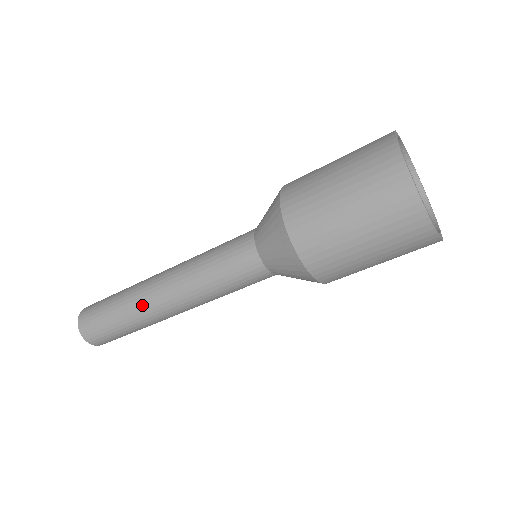
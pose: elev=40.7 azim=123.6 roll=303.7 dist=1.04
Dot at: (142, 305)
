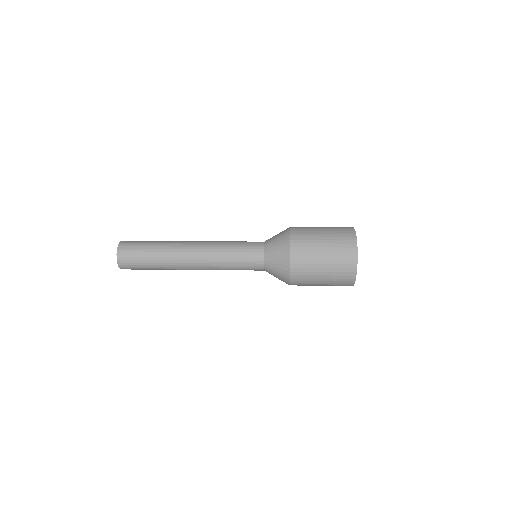
Dot at: (177, 269)
